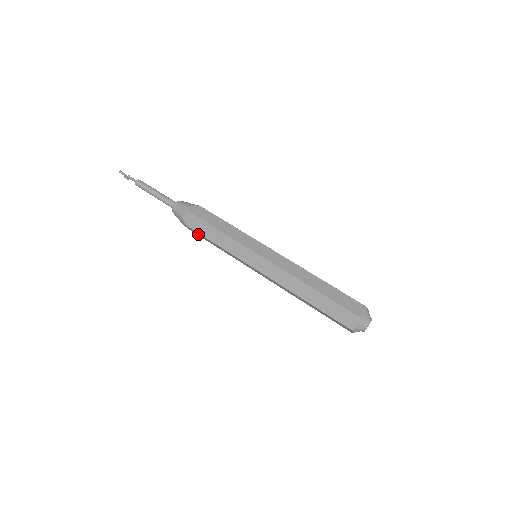
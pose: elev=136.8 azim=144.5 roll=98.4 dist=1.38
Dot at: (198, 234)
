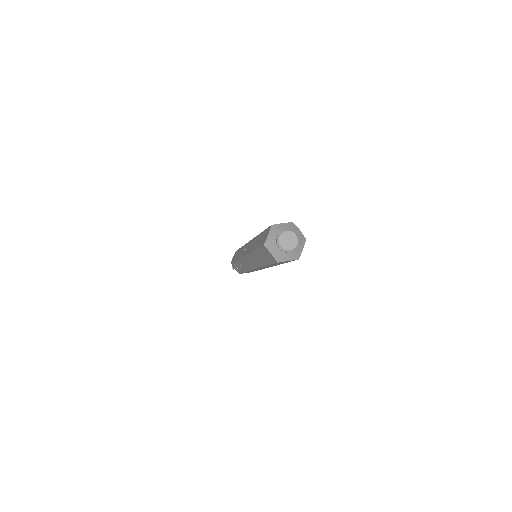
Dot at: (237, 268)
